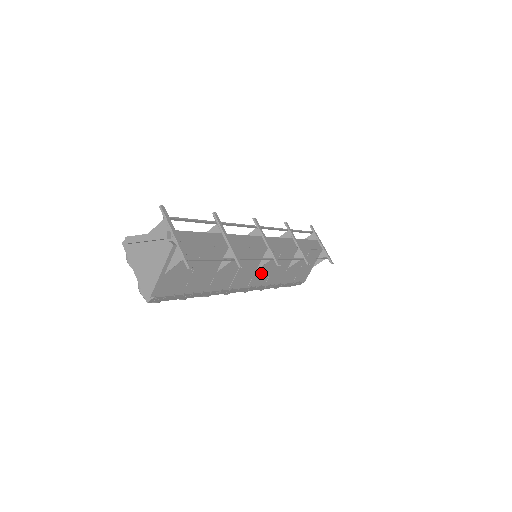
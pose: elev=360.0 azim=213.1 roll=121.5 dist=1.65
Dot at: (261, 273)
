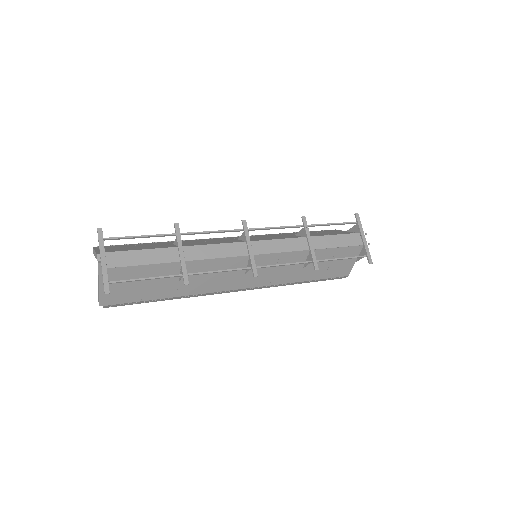
Dot at: occluded
